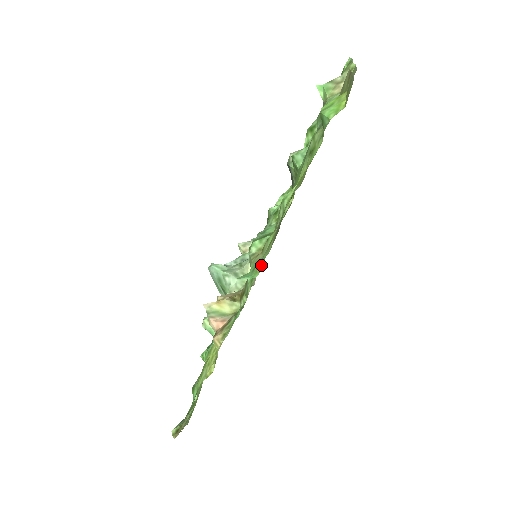
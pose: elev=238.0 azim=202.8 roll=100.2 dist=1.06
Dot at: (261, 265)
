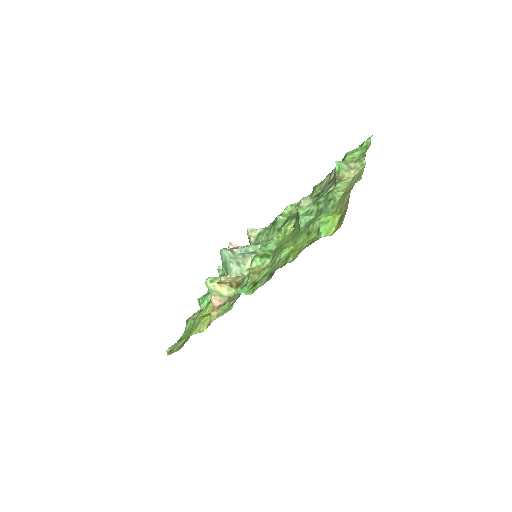
Dot at: (254, 289)
